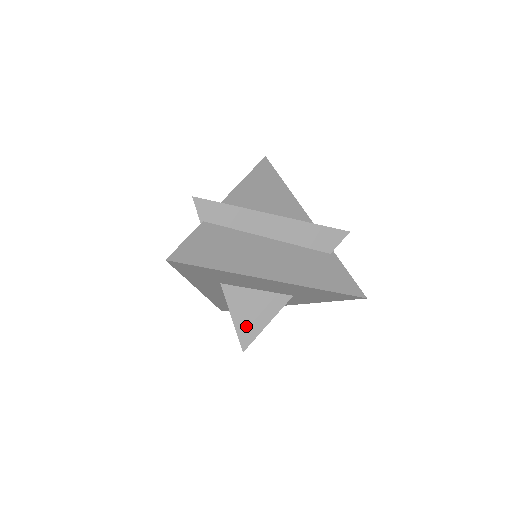
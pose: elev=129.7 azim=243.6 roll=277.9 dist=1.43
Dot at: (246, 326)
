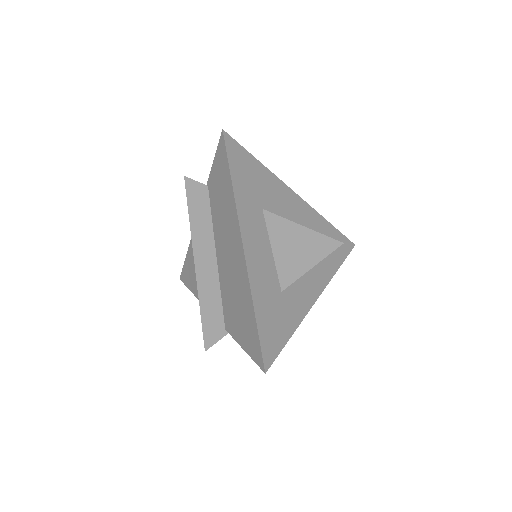
Dot at: occluded
